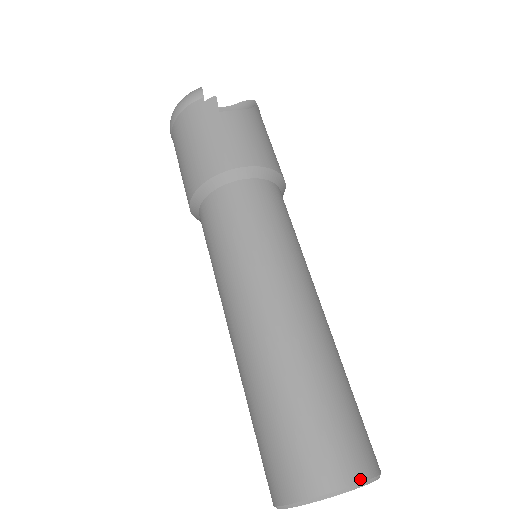
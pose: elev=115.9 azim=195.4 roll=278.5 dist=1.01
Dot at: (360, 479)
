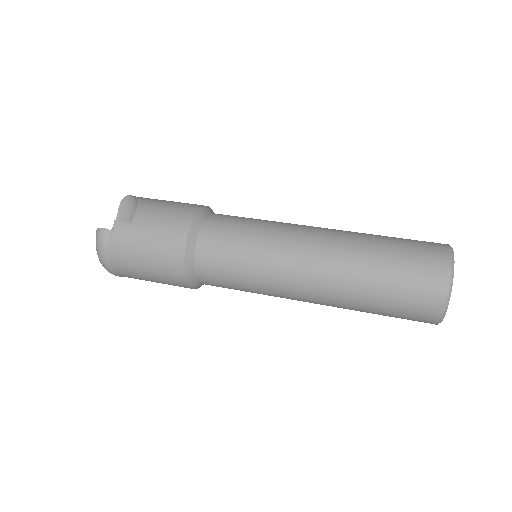
Dot at: (450, 256)
